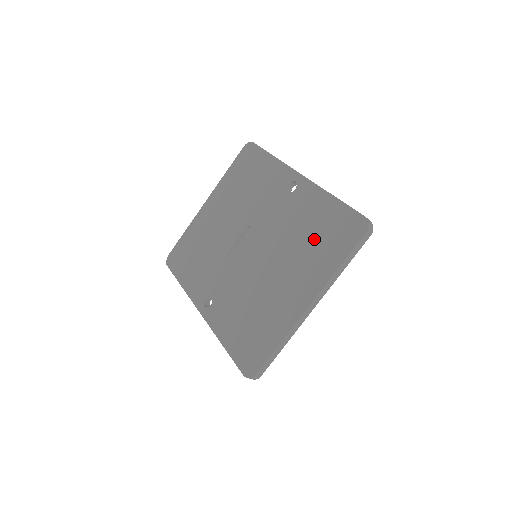
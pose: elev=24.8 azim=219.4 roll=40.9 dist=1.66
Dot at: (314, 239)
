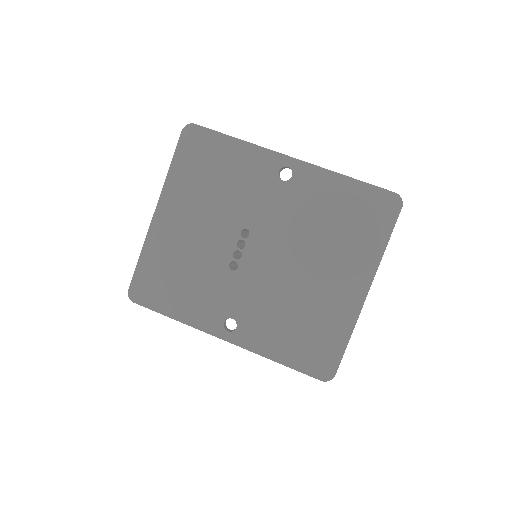
Dot at: (344, 226)
